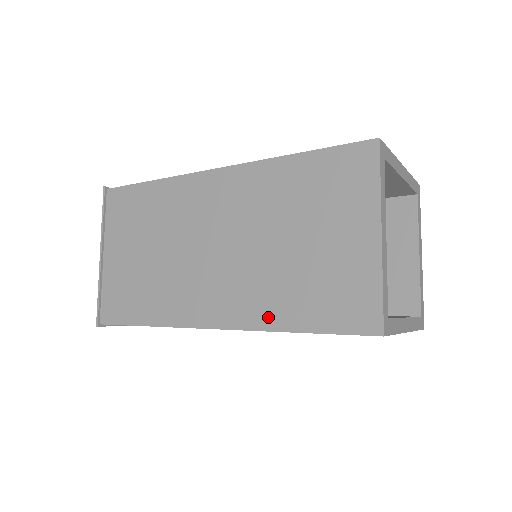
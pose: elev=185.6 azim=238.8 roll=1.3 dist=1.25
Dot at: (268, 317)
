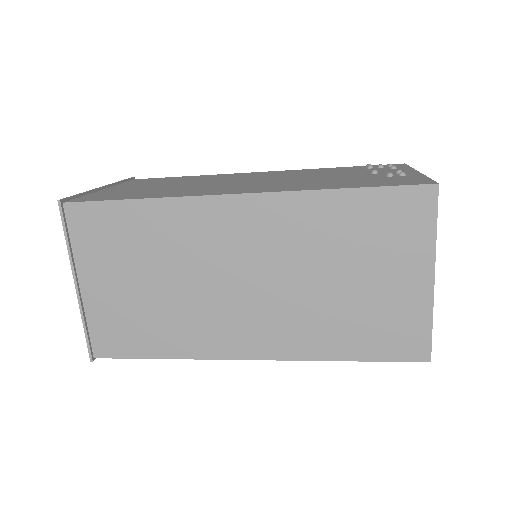
Dot at: (314, 349)
